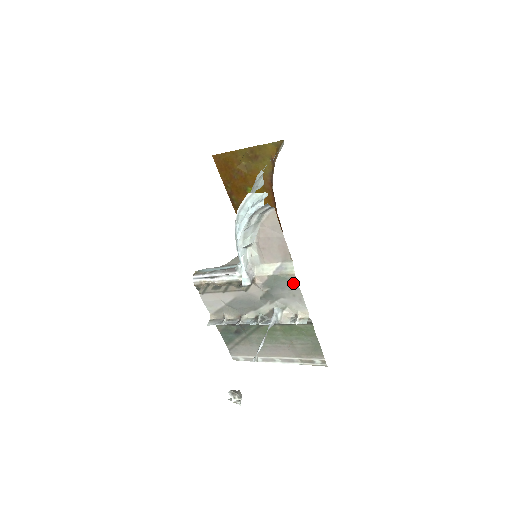
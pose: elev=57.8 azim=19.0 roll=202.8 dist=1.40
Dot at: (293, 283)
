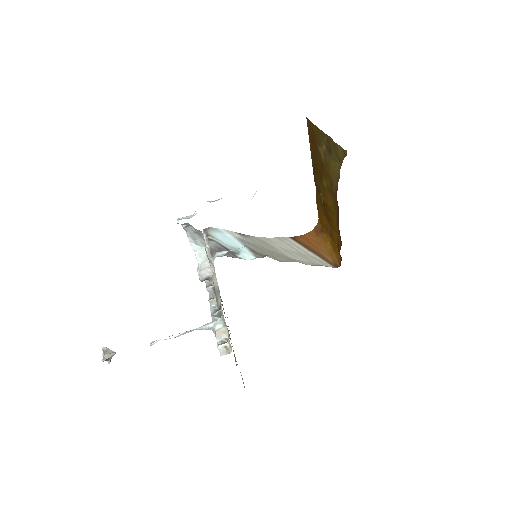
Dot at: occluded
